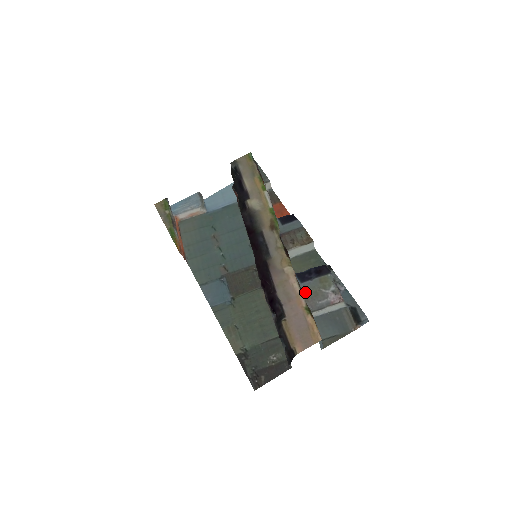
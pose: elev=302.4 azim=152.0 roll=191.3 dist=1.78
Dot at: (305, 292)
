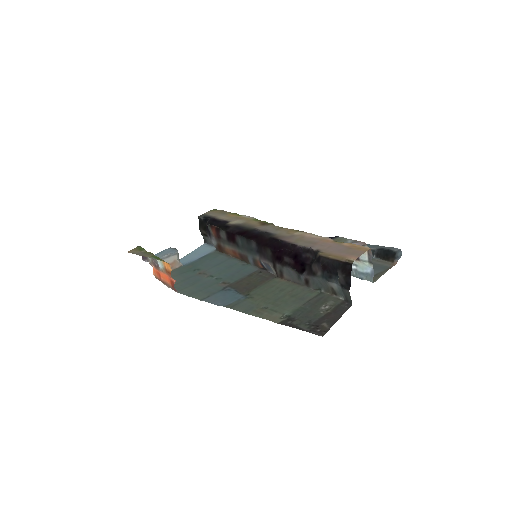
Dot at: occluded
